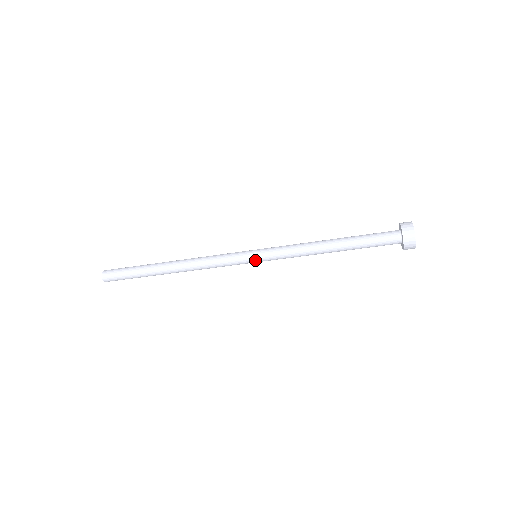
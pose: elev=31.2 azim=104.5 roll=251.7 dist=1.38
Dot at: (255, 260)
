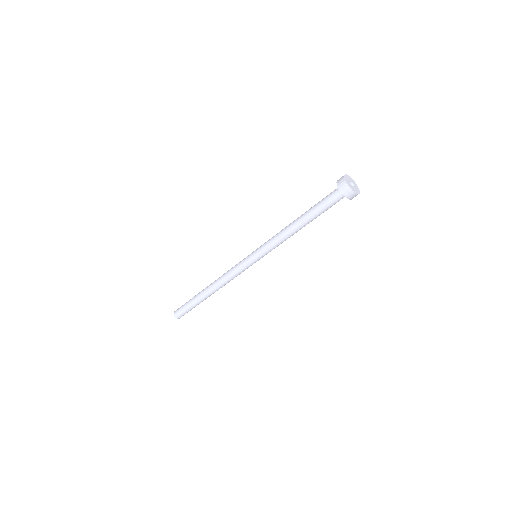
Dot at: (253, 257)
